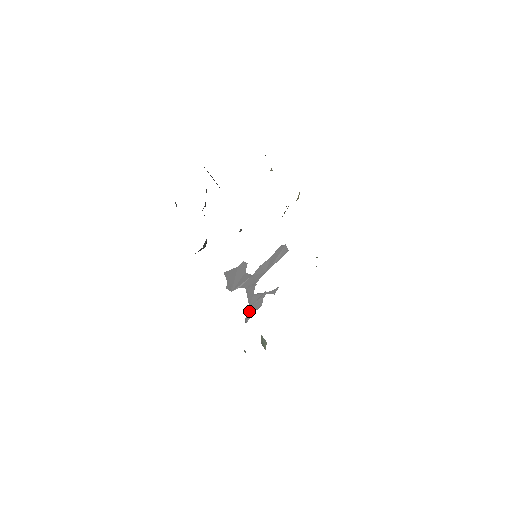
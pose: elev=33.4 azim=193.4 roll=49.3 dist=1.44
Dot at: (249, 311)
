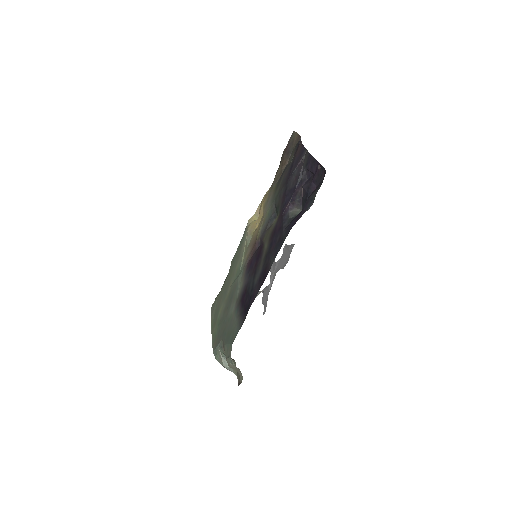
Dot at: (266, 302)
